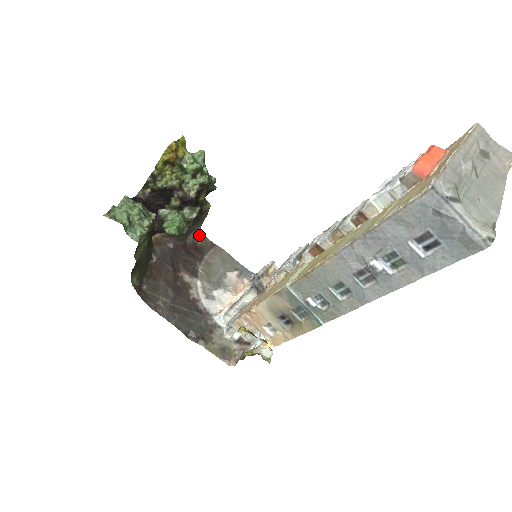
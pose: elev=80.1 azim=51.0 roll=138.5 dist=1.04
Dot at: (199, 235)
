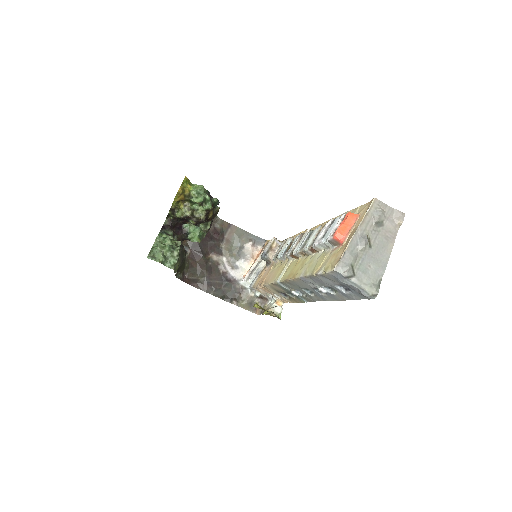
Dot at: (217, 221)
